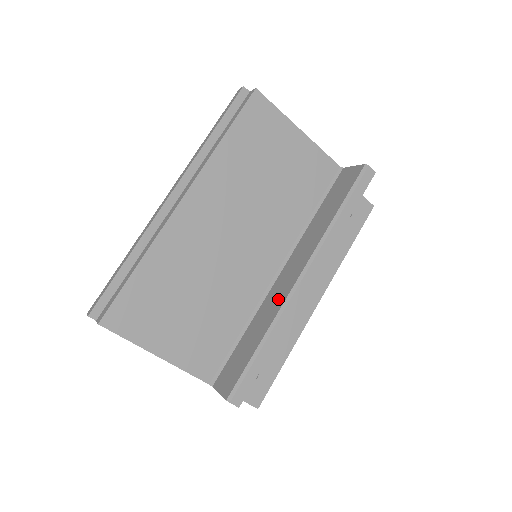
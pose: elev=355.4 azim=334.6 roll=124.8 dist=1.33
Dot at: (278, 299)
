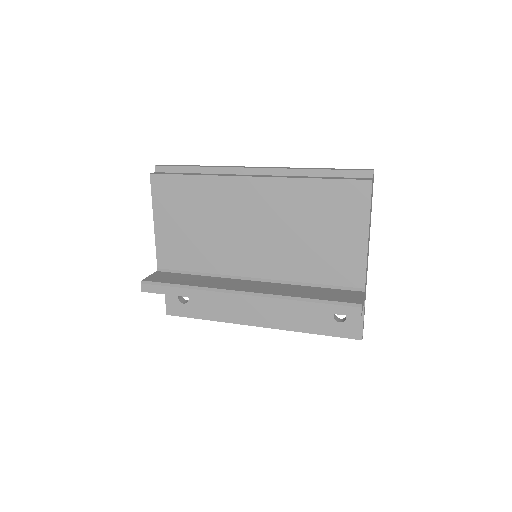
Dot at: (224, 285)
